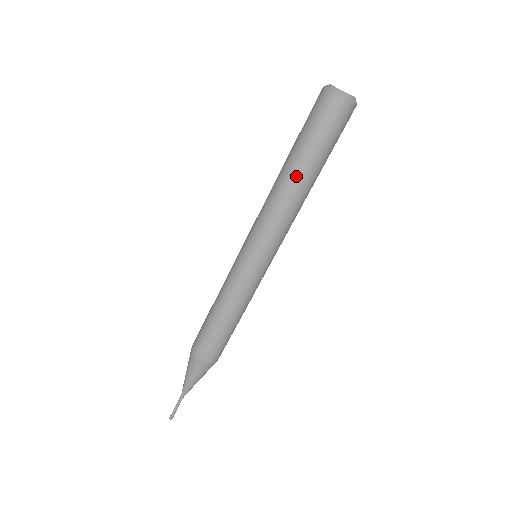
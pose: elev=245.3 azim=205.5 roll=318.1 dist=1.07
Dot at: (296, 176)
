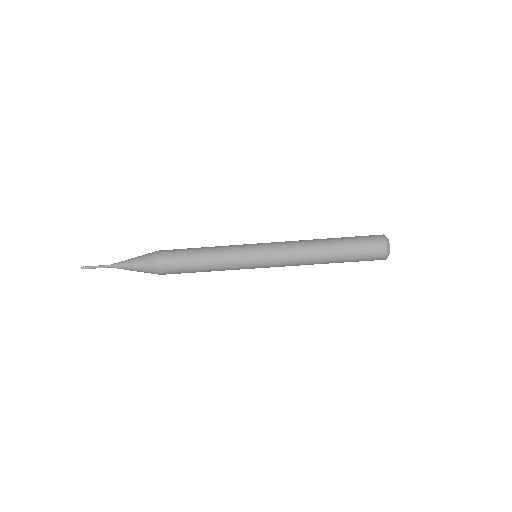
Dot at: (327, 254)
